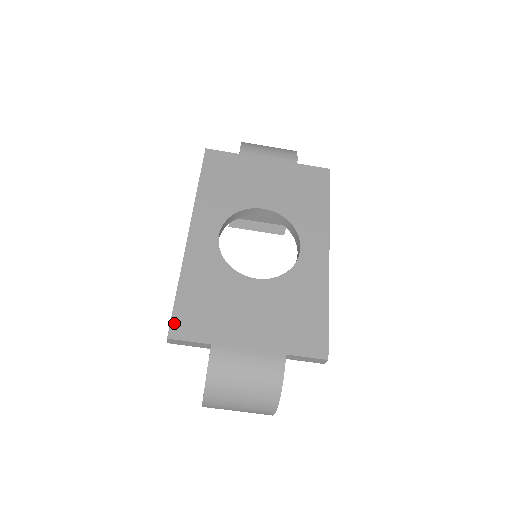
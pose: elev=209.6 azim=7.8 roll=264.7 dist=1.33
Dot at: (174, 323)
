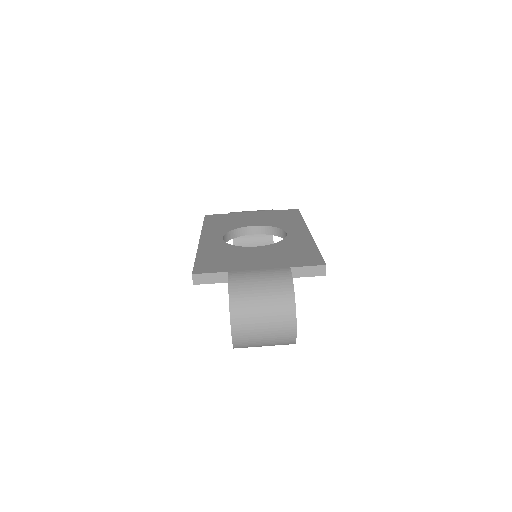
Dot at: (196, 268)
